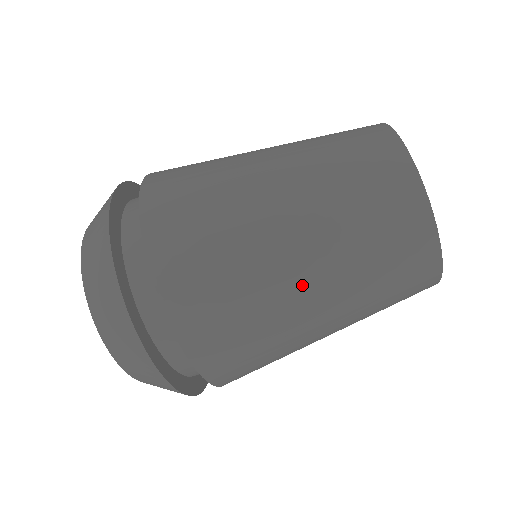
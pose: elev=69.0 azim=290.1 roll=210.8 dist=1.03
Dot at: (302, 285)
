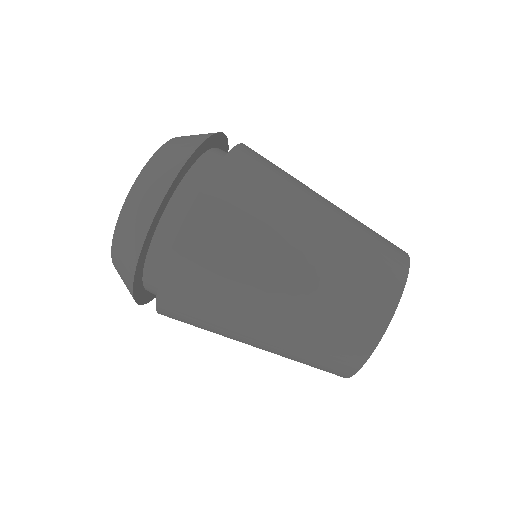
Dot at: (296, 249)
